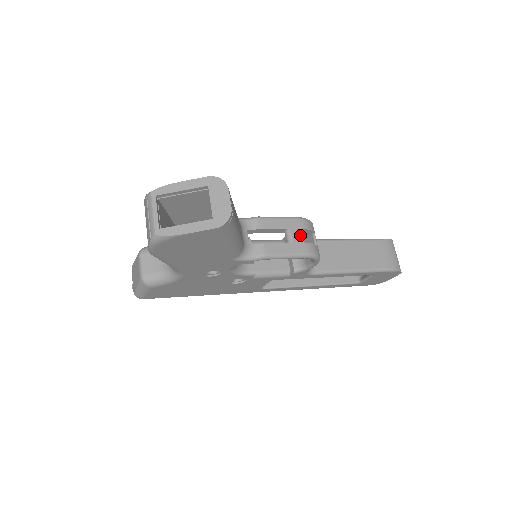
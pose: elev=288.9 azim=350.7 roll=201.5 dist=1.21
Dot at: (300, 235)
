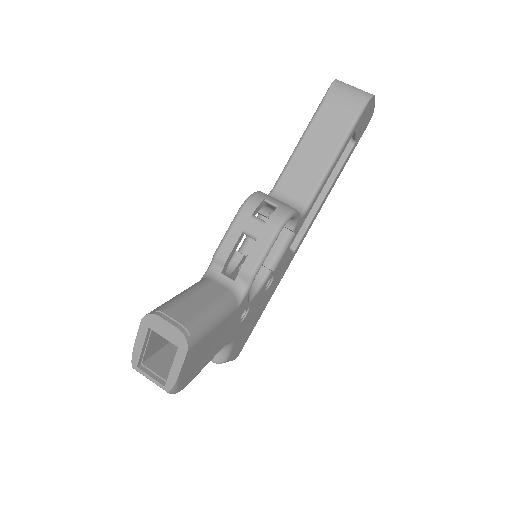
Dot at: (255, 223)
